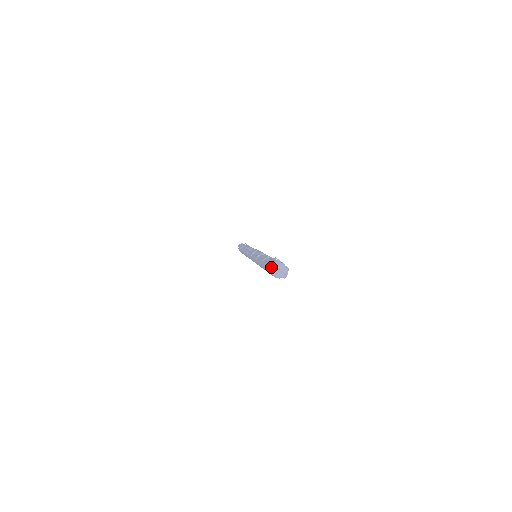
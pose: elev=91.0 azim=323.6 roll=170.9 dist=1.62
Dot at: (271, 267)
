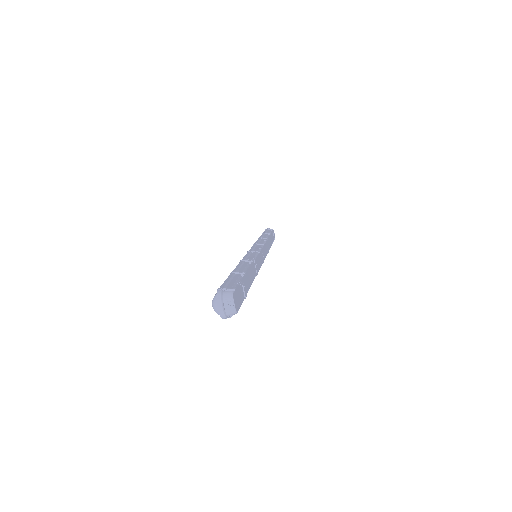
Dot at: (217, 292)
